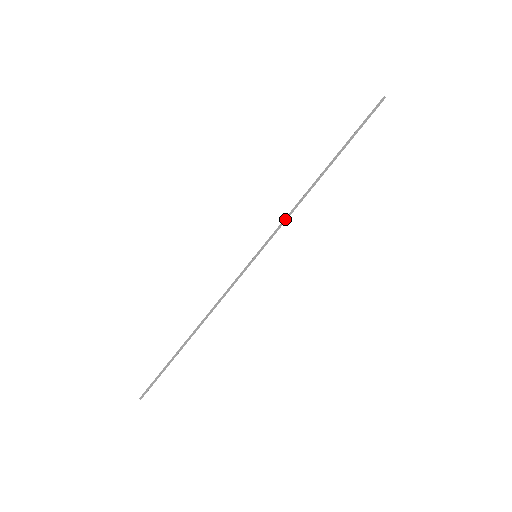
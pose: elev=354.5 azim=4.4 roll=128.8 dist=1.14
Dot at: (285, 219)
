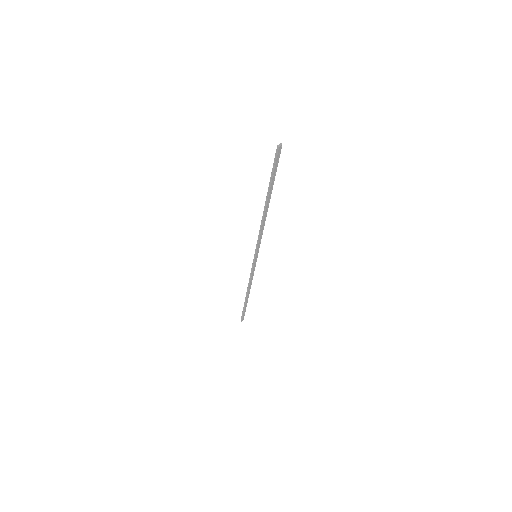
Dot at: (259, 236)
